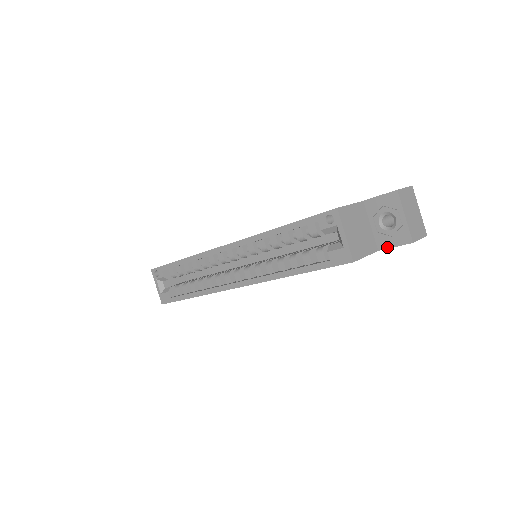
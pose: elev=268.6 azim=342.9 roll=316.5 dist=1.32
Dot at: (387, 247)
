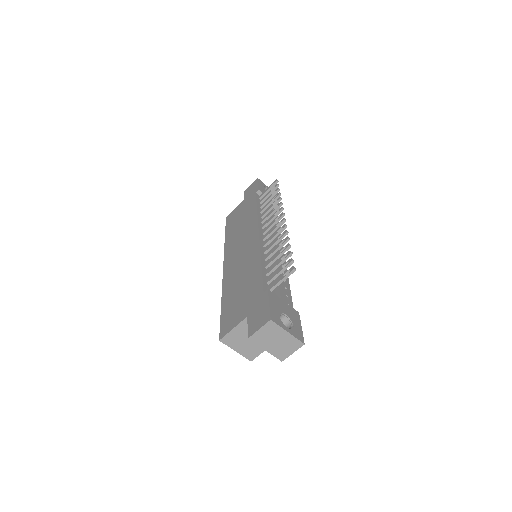
Dot at: occluded
